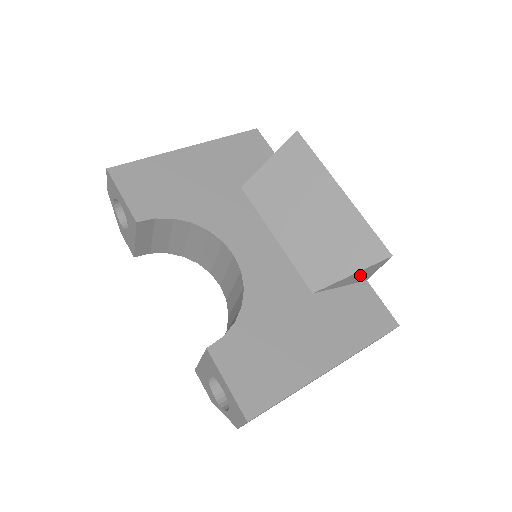
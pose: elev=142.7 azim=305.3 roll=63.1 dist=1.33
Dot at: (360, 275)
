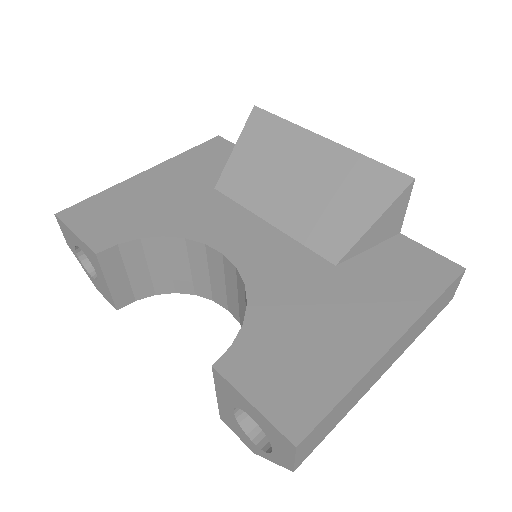
Dot at: (386, 223)
